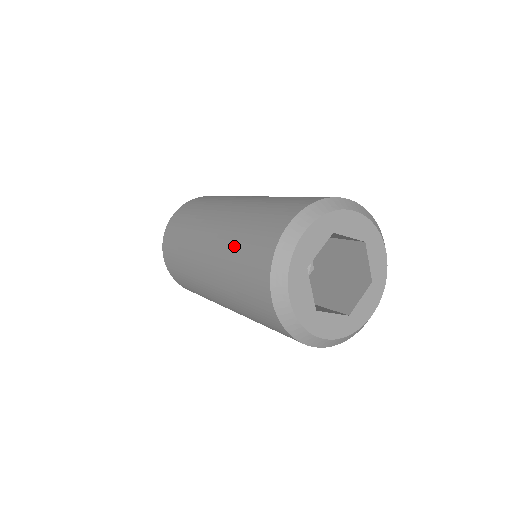
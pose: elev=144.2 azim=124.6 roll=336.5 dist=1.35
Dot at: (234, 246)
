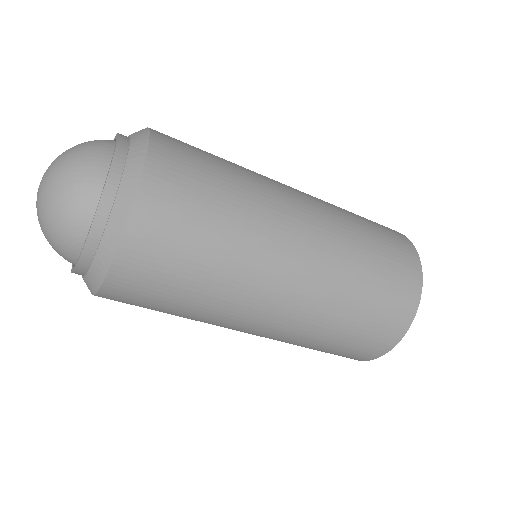
Dot at: (348, 314)
